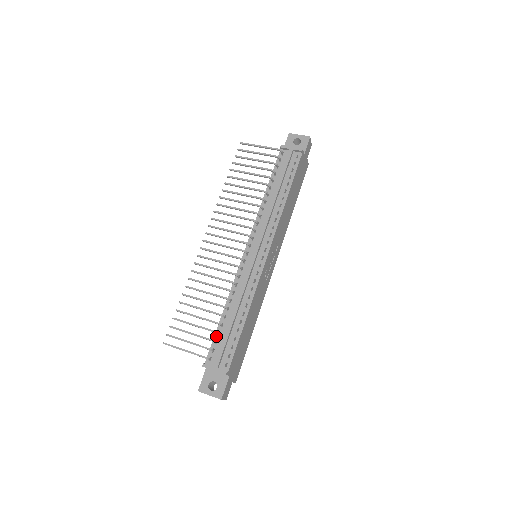
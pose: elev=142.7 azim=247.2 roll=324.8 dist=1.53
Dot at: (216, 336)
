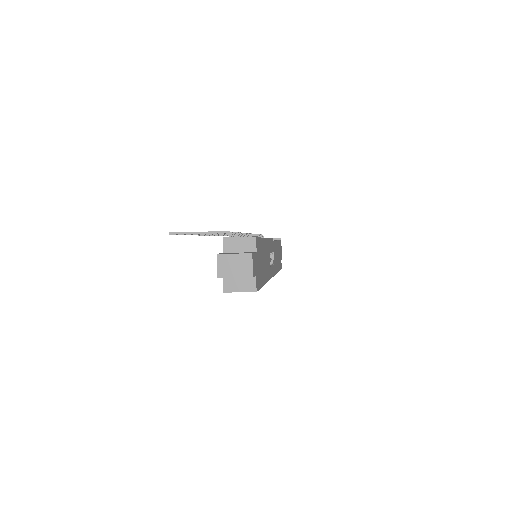
Dot at: occluded
